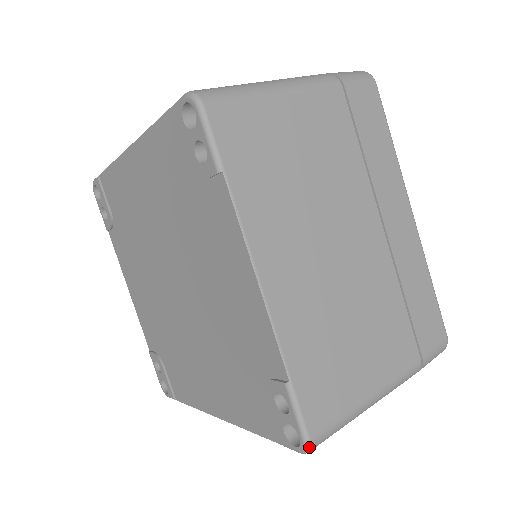
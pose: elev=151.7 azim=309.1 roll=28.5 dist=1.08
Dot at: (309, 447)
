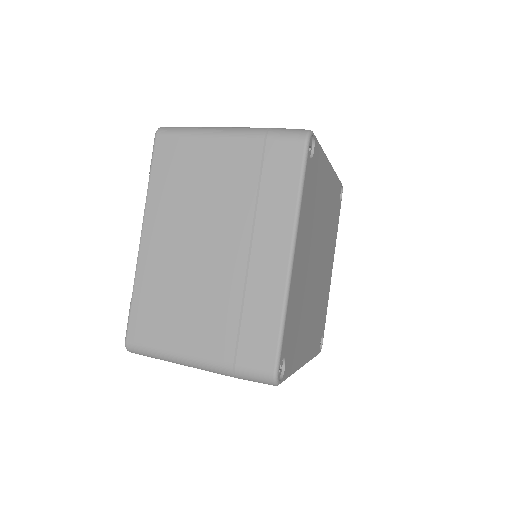
Dot at: (126, 346)
